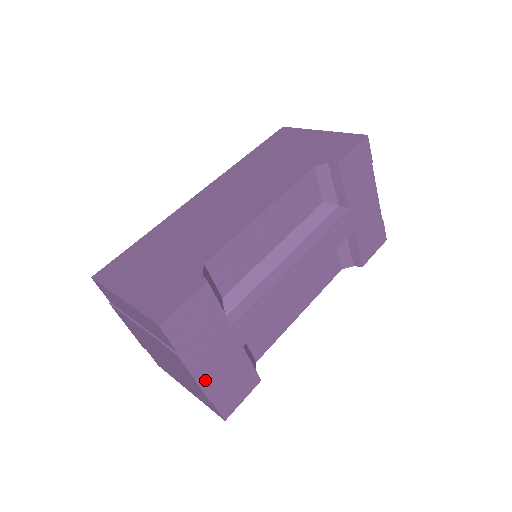
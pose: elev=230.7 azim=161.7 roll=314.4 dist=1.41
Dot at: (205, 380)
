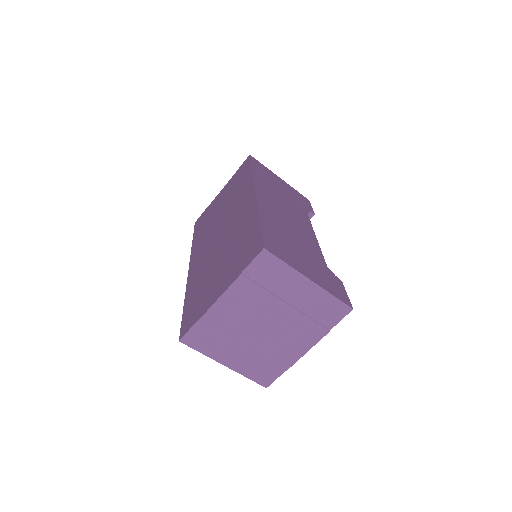
Dot at: occluded
